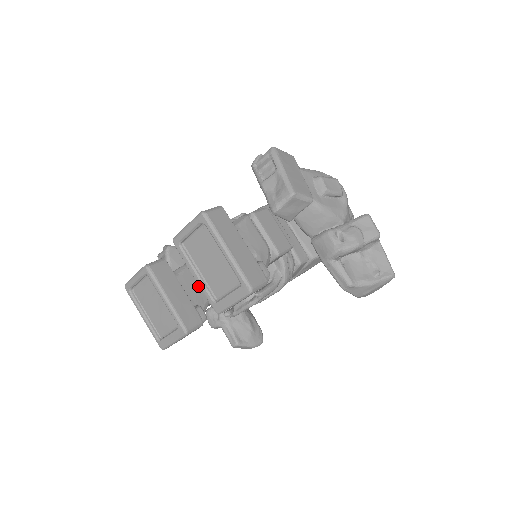
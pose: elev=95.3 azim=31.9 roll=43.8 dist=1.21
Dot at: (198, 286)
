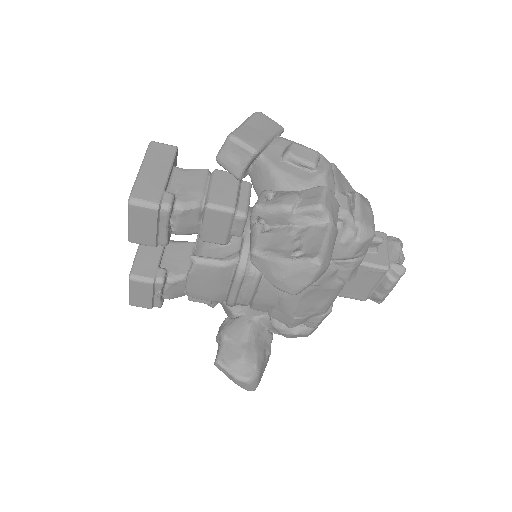
Dot at: (185, 260)
